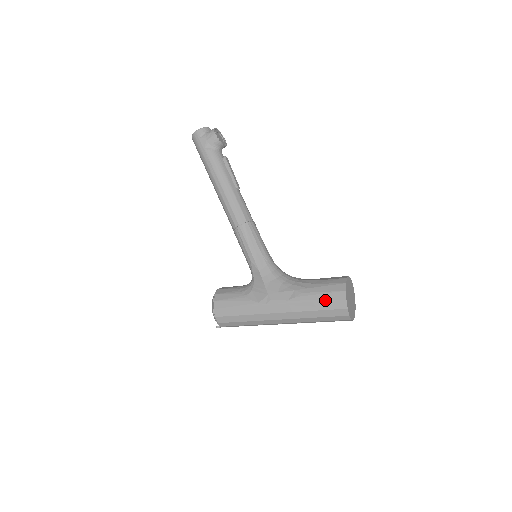
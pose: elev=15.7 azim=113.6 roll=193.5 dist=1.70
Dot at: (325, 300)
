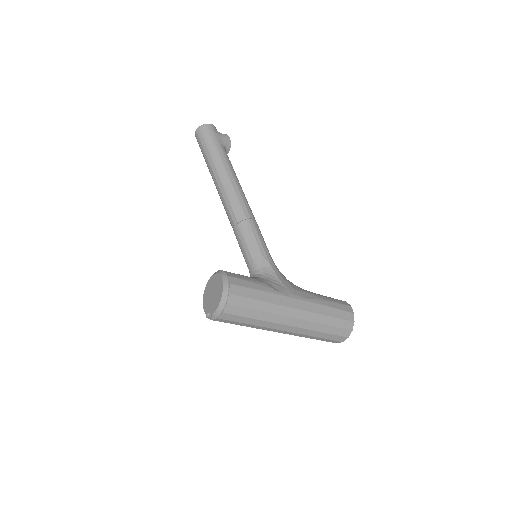
Dot at: (339, 308)
